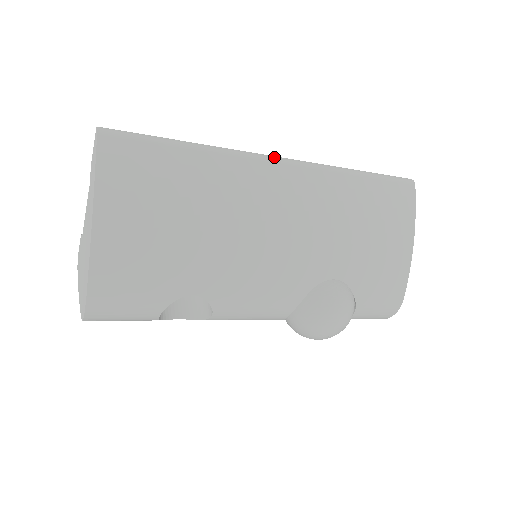
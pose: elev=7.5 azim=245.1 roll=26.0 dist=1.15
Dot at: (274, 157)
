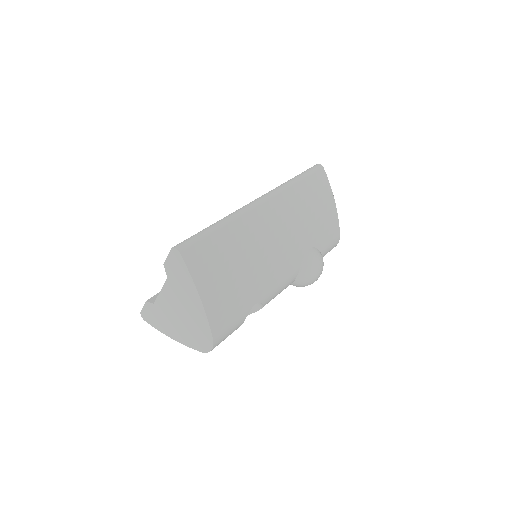
Dot at: (257, 202)
